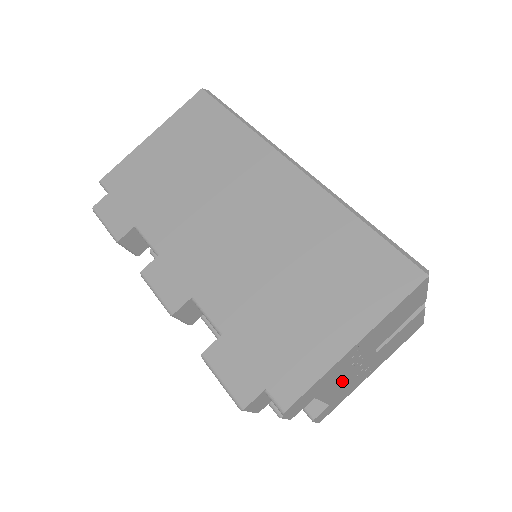
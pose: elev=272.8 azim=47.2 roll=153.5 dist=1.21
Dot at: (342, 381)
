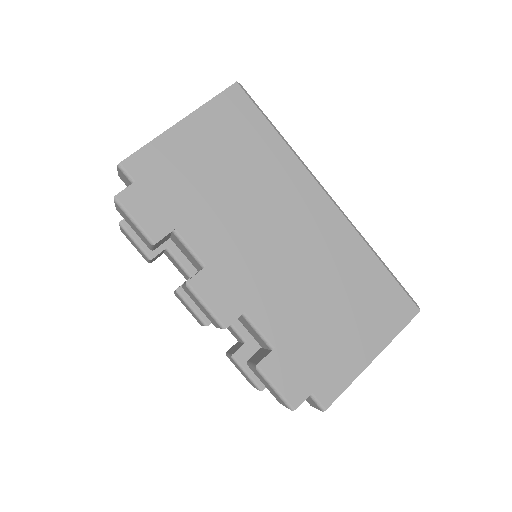
Dot at: occluded
